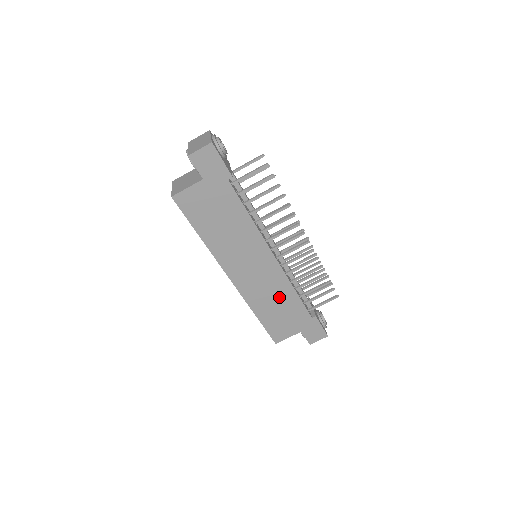
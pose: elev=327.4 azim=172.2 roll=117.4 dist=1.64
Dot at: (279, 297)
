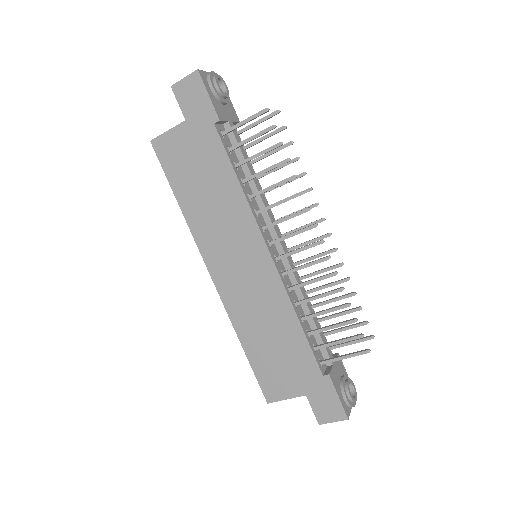
Dot at: (274, 323)
